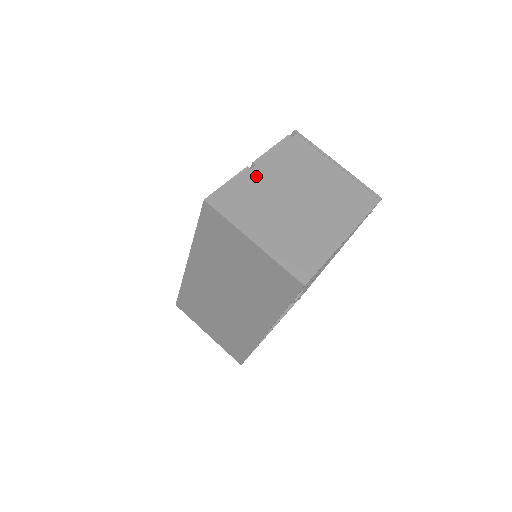
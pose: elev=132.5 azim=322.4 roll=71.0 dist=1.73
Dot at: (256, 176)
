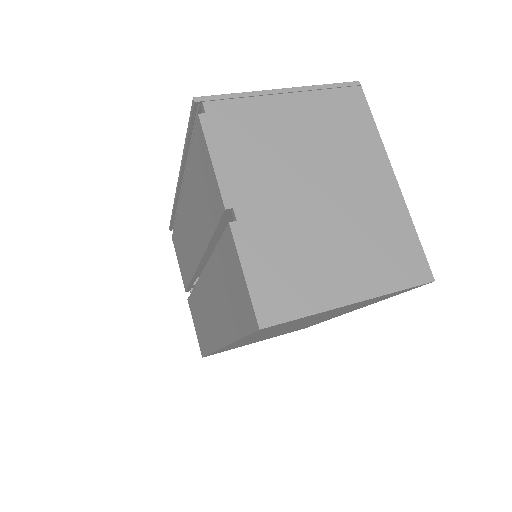
Dot at: (252, 222)
